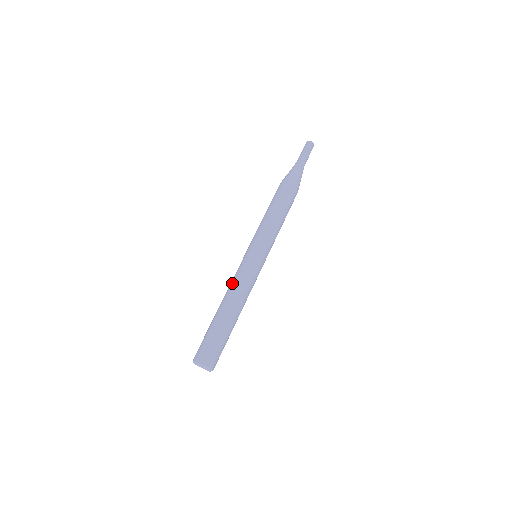
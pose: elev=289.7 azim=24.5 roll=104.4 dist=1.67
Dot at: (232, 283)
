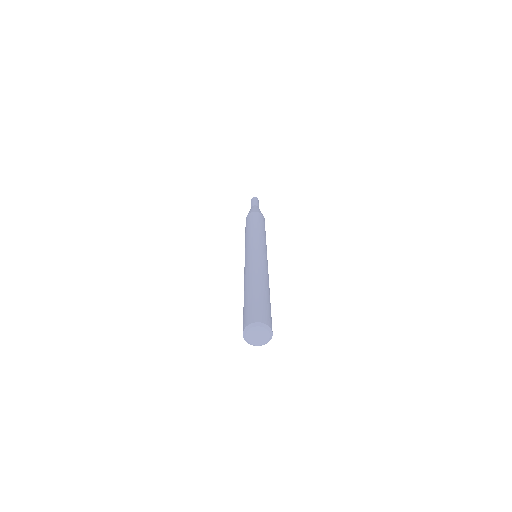
Dot at: (246, 270)
